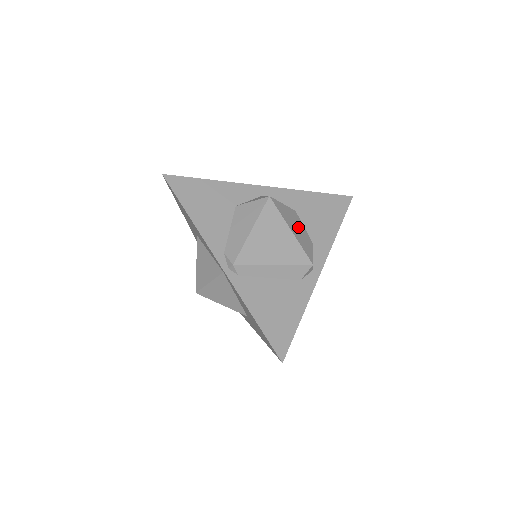
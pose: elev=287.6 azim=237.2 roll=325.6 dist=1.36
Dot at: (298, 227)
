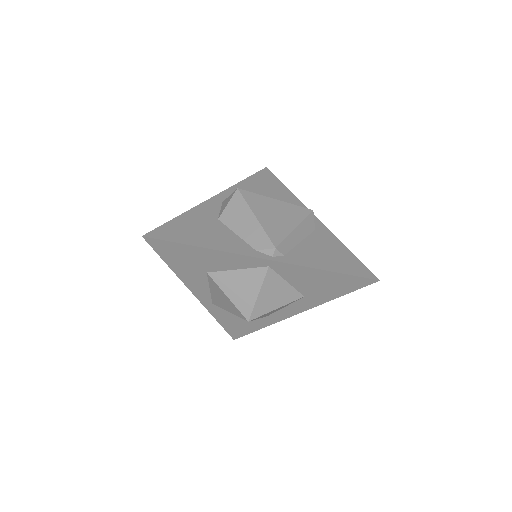
Dot at: occluded
